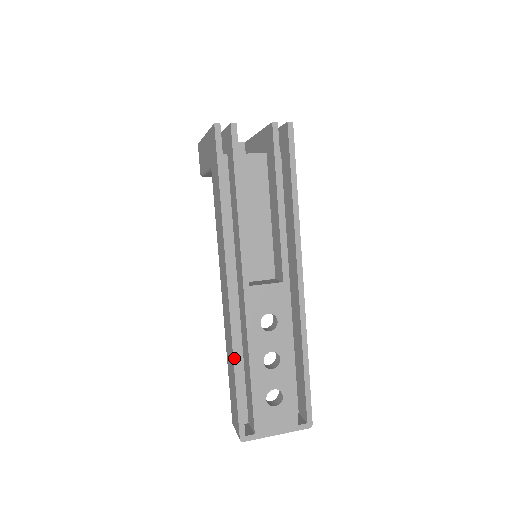
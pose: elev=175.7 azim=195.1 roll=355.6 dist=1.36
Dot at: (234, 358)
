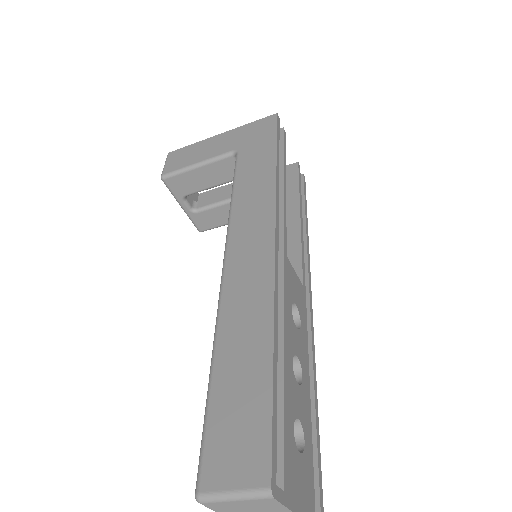
Dot at: (274, 324)
